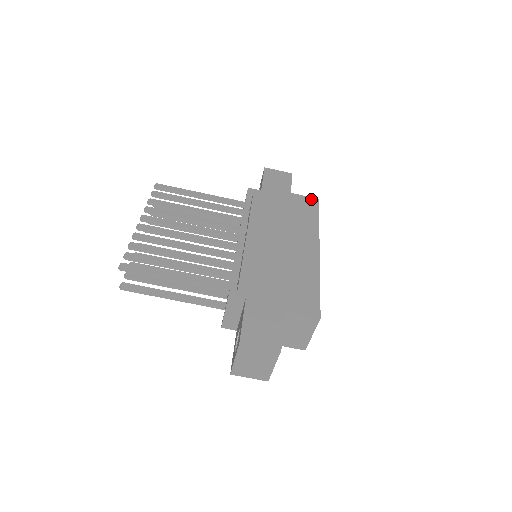
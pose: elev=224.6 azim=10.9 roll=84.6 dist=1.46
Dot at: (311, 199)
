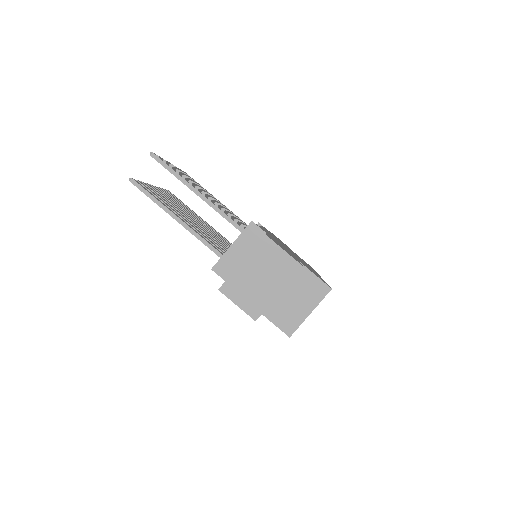
Dot at: occluded
